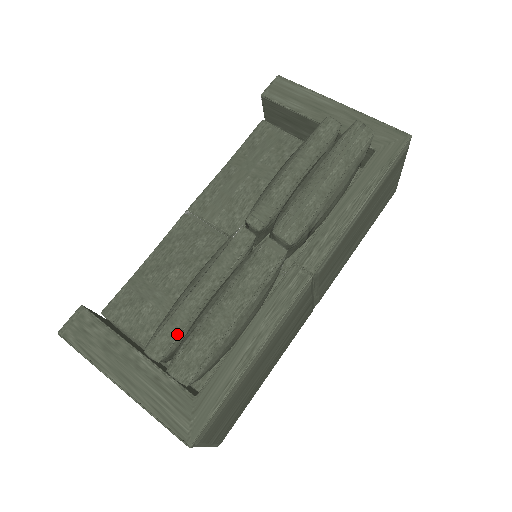
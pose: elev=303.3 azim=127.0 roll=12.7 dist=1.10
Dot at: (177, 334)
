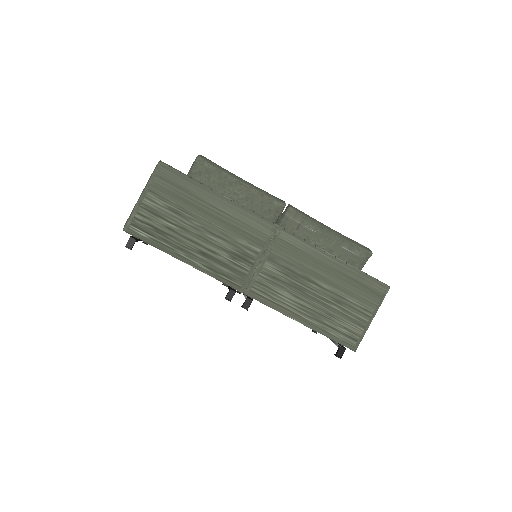
Dot at: occluded
